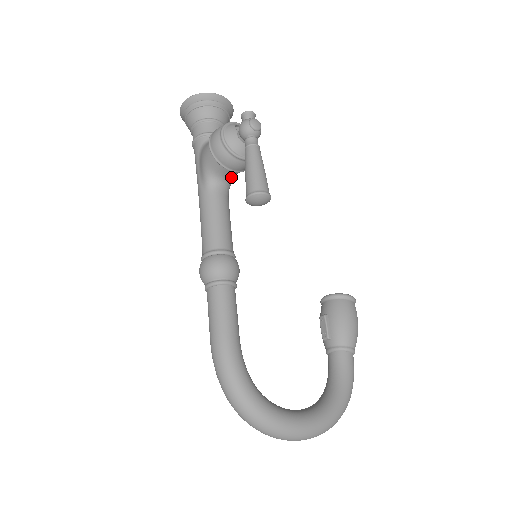
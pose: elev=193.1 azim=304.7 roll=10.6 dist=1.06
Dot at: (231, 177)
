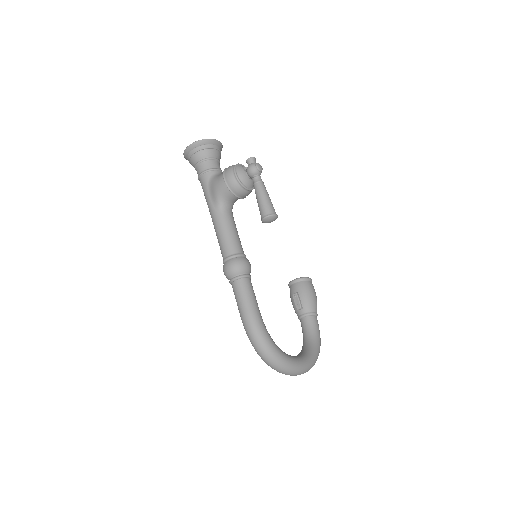
Dot at: (235, 201)
